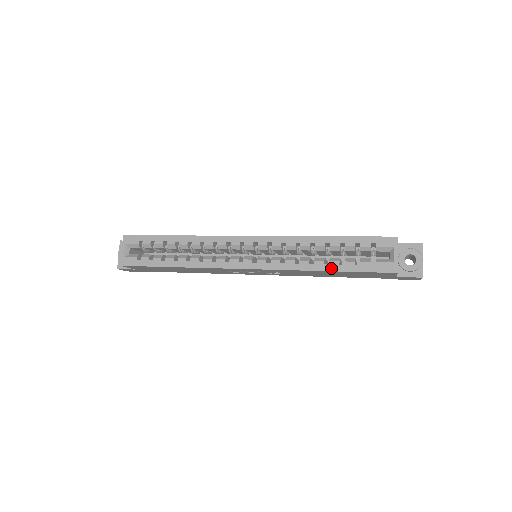
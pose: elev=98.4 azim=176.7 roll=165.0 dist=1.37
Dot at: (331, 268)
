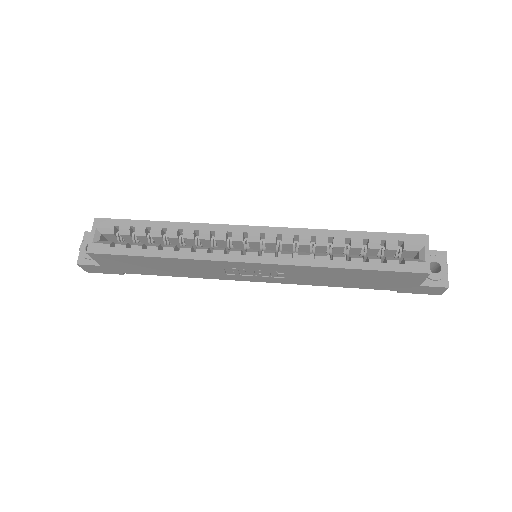
Dot at: (353, 265)
